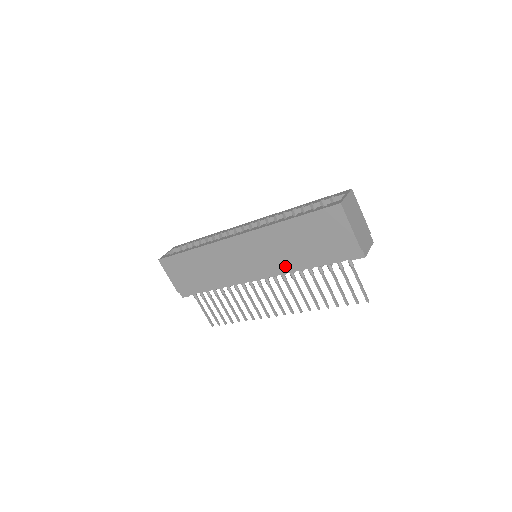
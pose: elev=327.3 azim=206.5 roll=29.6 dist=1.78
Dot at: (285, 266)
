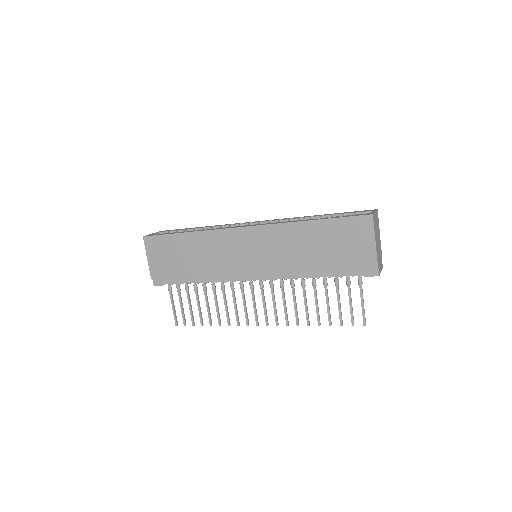
Dot at: (290, 270)
